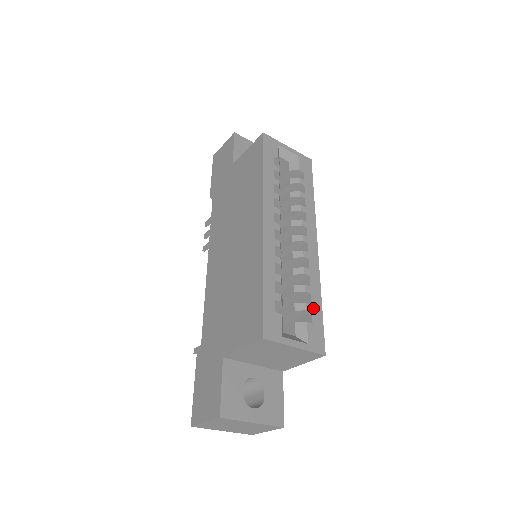
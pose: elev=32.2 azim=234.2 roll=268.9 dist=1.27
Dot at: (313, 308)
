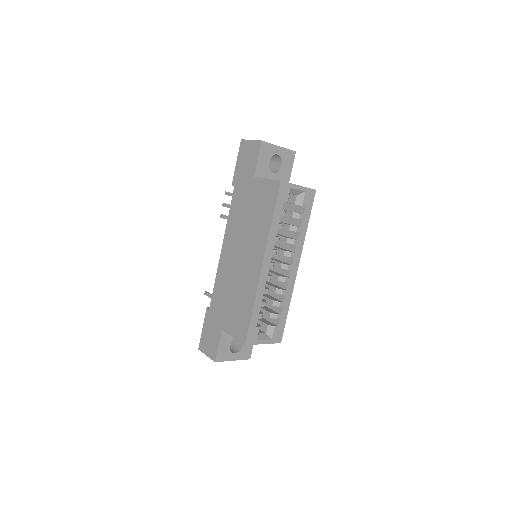
Dot at: (281, 316)
